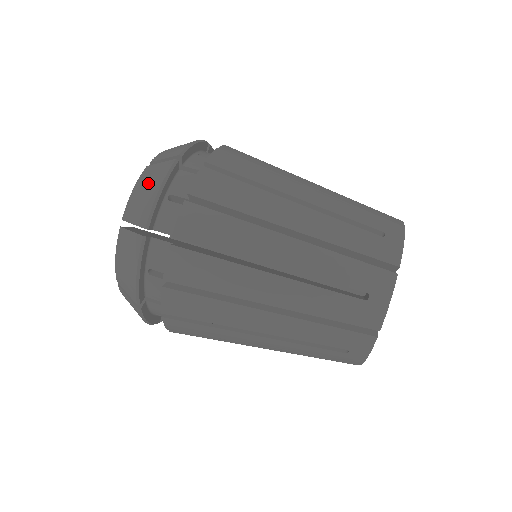
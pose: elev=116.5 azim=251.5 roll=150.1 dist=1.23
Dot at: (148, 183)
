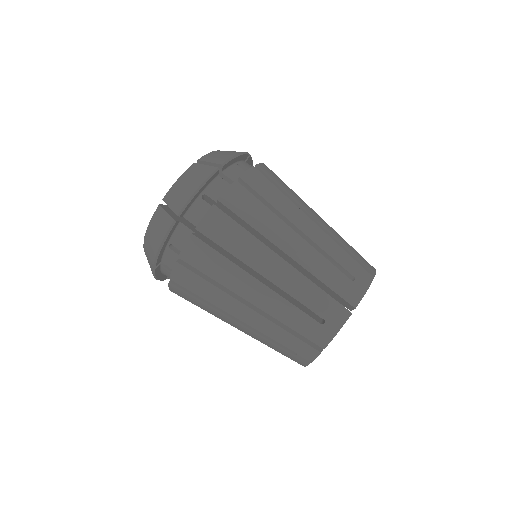
Dot at: (227, 151)
